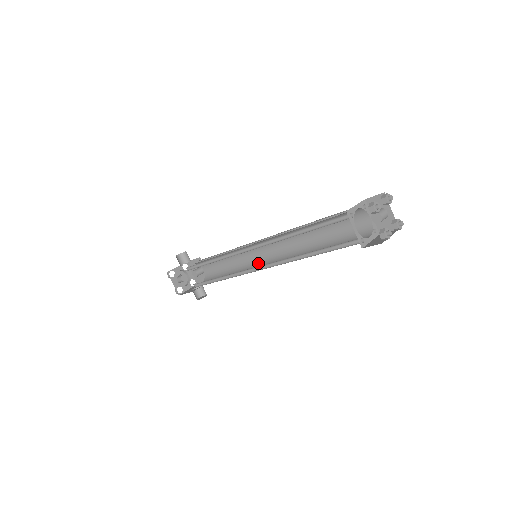
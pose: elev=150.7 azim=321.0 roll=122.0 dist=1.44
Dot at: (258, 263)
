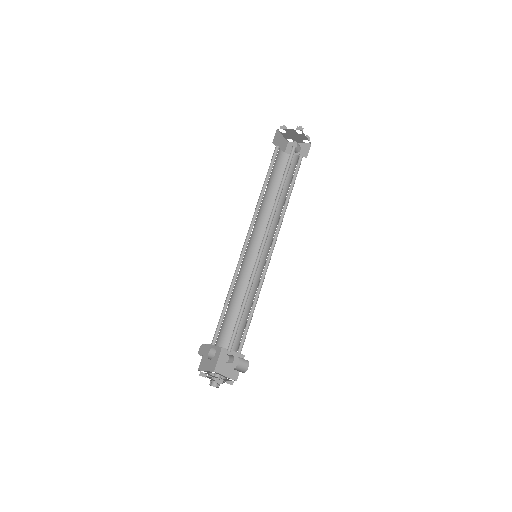
Dot at: (263, 268)
